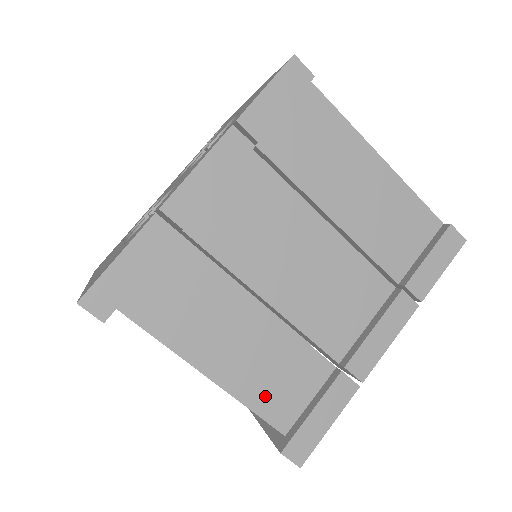
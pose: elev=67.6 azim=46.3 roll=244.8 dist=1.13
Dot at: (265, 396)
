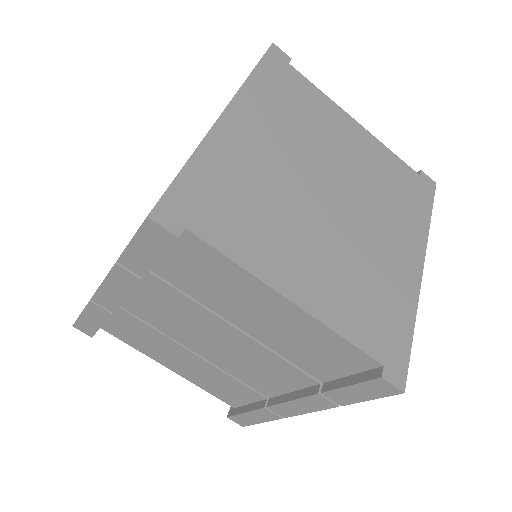
Dot at: (214, 390)
